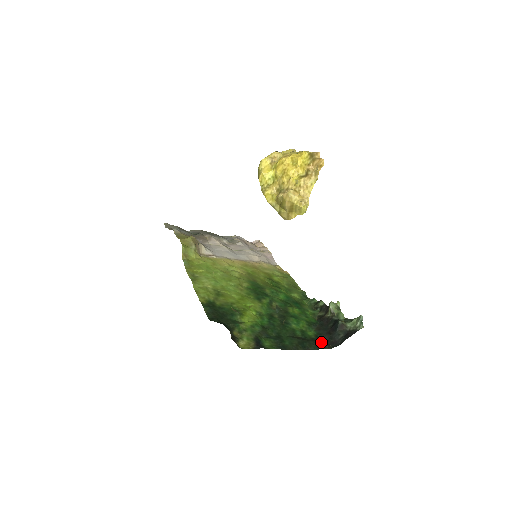
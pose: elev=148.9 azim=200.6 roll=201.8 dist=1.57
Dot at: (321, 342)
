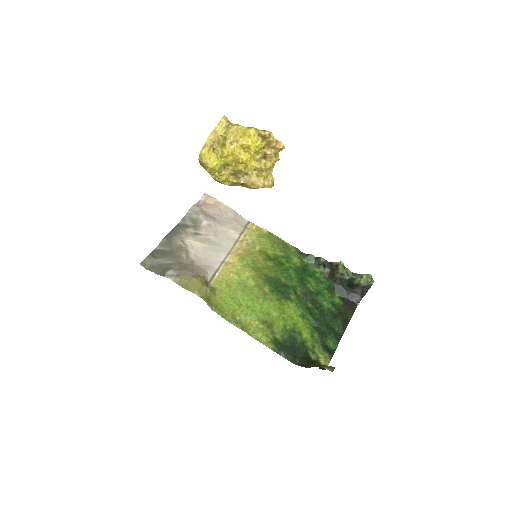
Dot at: (349, 305)
